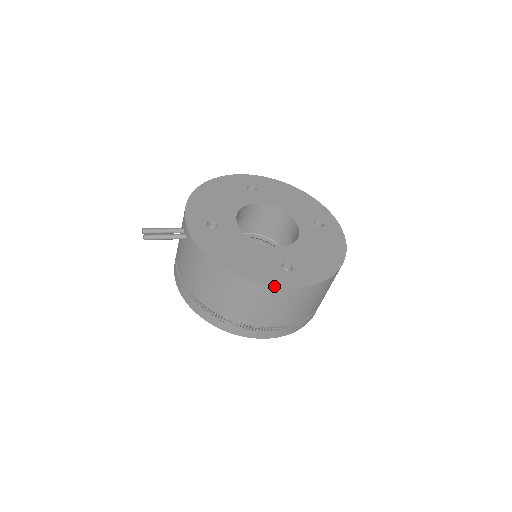
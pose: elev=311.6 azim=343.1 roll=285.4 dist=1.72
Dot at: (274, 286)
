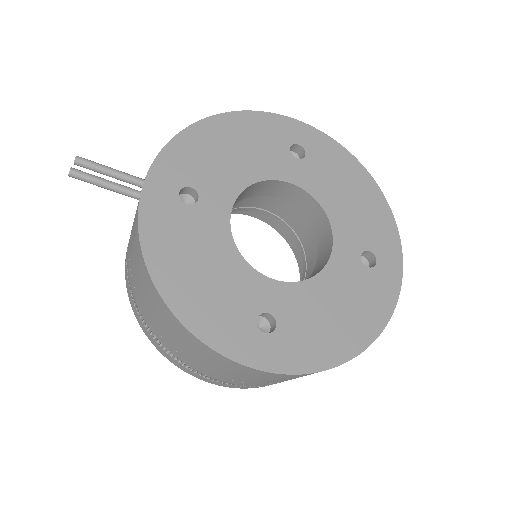
Dot at: (220, 353)
